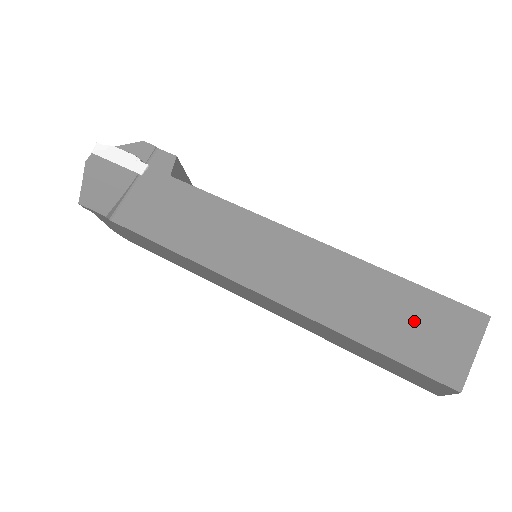
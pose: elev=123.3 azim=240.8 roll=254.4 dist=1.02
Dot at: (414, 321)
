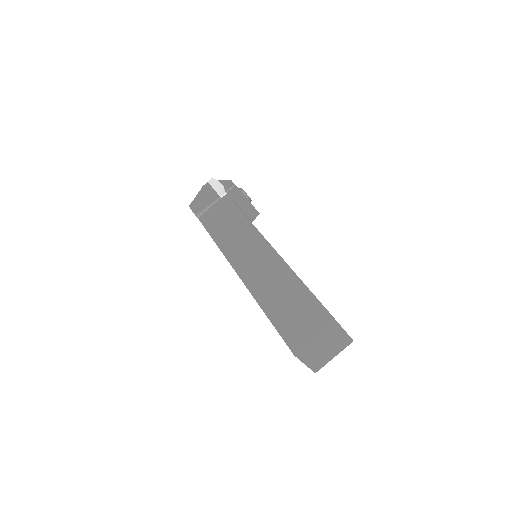
Dot at: (295, 309)
